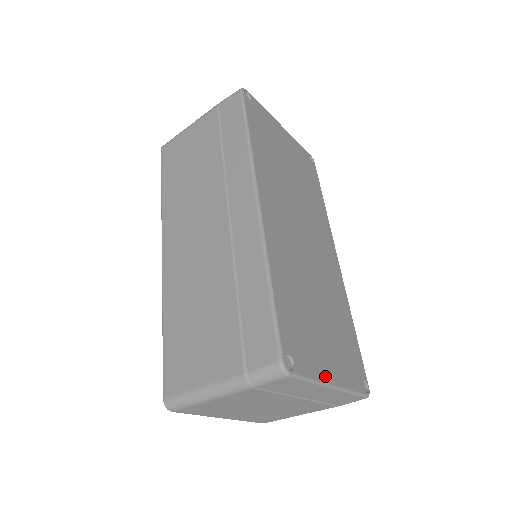
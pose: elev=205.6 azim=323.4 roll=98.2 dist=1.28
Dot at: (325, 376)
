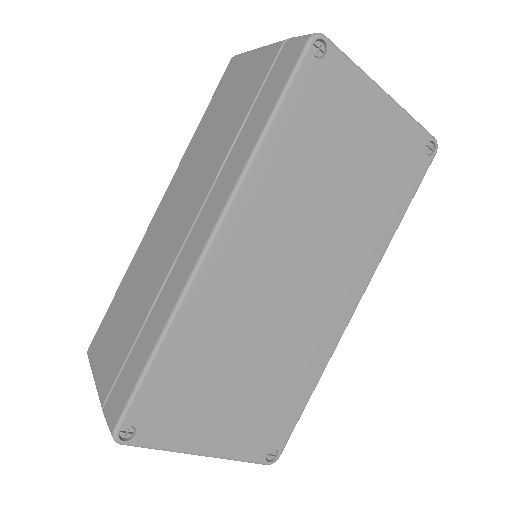
Dot at: (192, 446)
